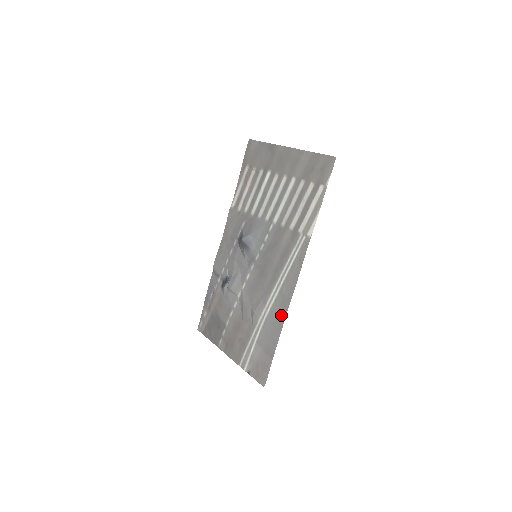
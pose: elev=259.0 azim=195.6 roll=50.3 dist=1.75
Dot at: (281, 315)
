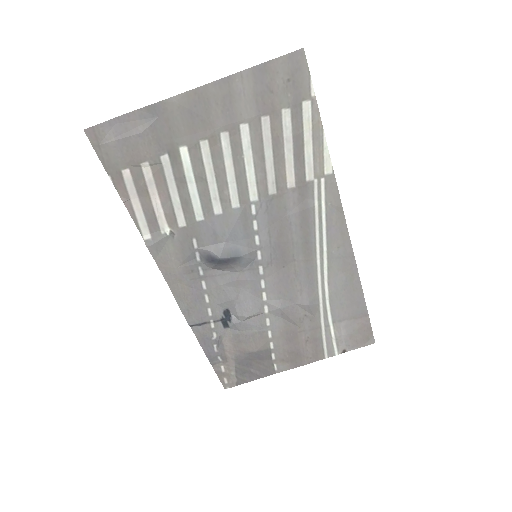
Dot at: (350, 275)
